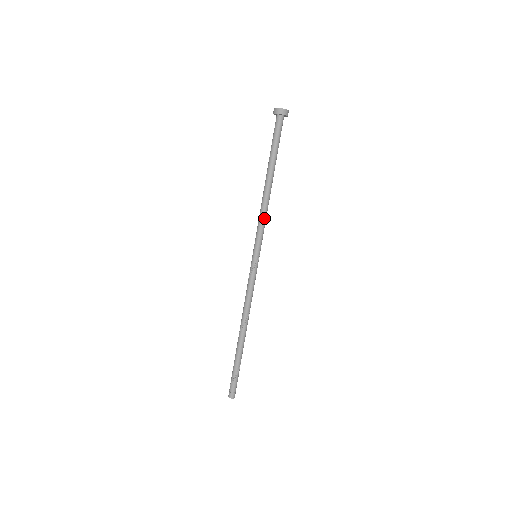
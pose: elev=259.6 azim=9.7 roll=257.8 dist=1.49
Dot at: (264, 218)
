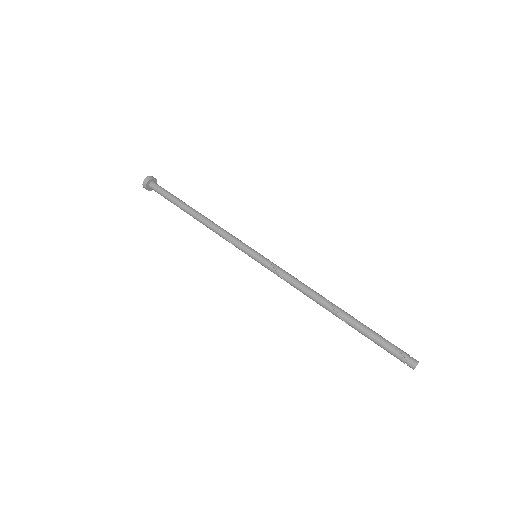
Dot at: (226, 231)
